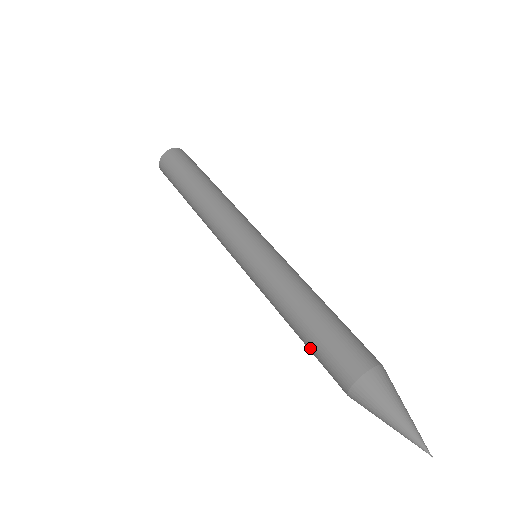
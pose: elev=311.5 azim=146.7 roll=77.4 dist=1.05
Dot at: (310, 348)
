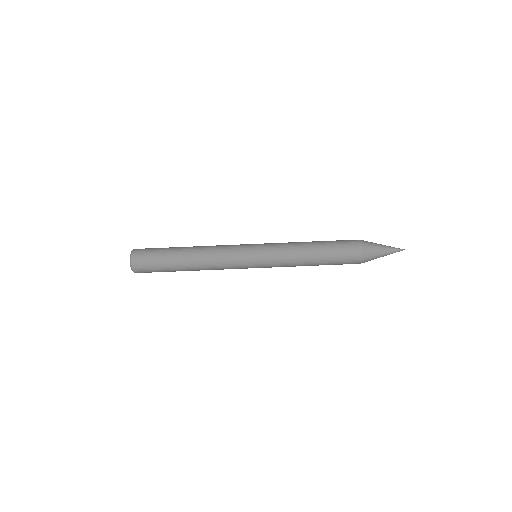
Dot at: (330, 264)
